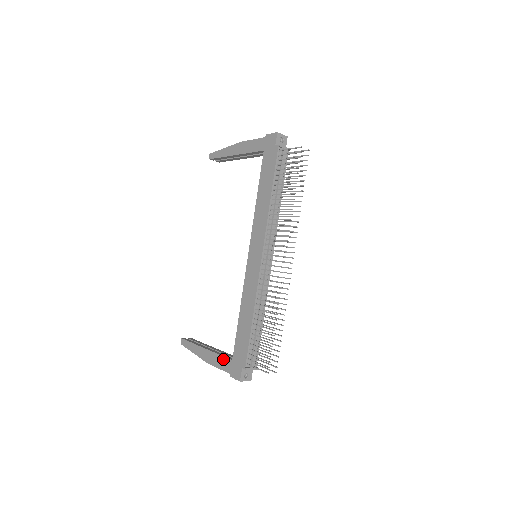
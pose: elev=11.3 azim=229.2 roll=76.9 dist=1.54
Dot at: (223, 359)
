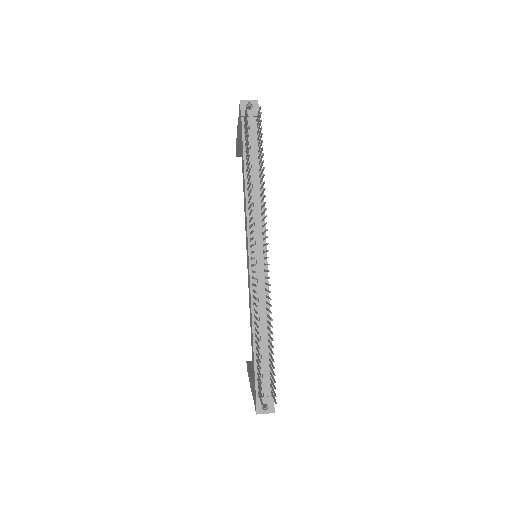
Dot at: (252, 386)
